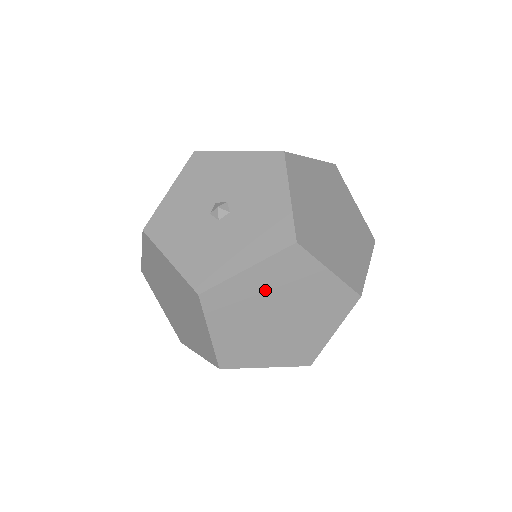
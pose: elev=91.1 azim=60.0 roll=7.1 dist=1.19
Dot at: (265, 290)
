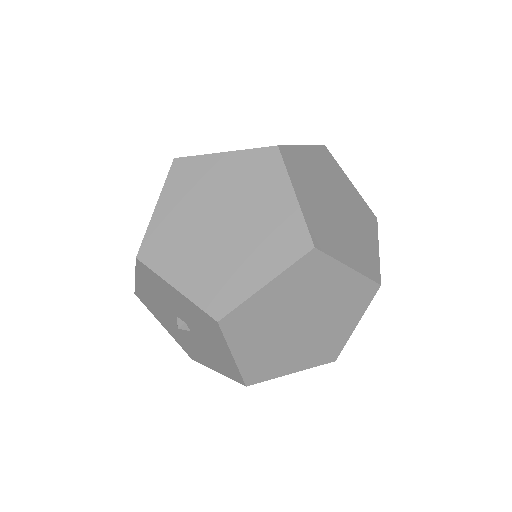
Dot at: occluded
